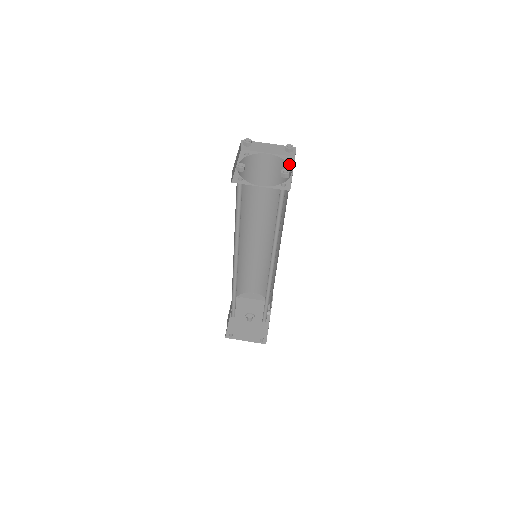
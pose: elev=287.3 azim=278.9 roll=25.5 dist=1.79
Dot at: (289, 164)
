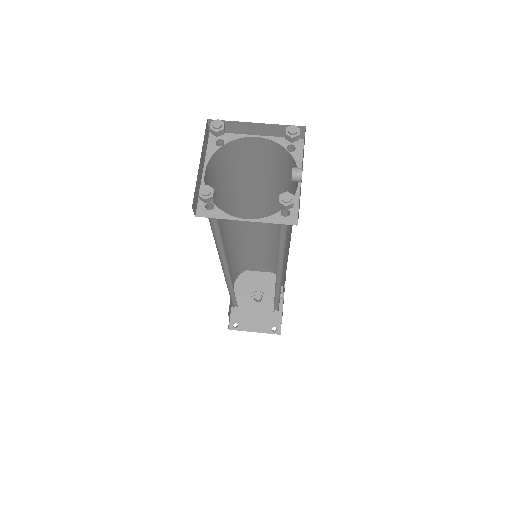
Dot at: (293, 170)
